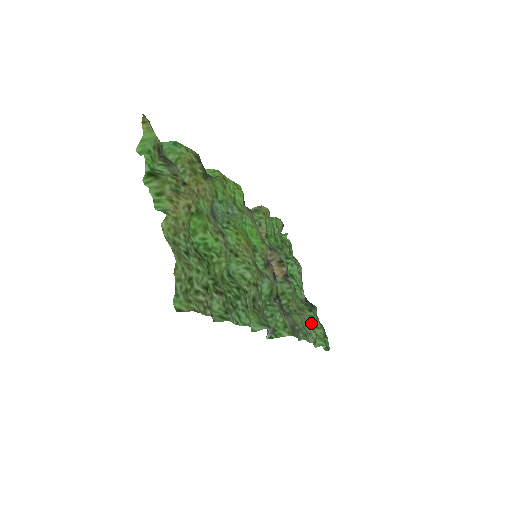
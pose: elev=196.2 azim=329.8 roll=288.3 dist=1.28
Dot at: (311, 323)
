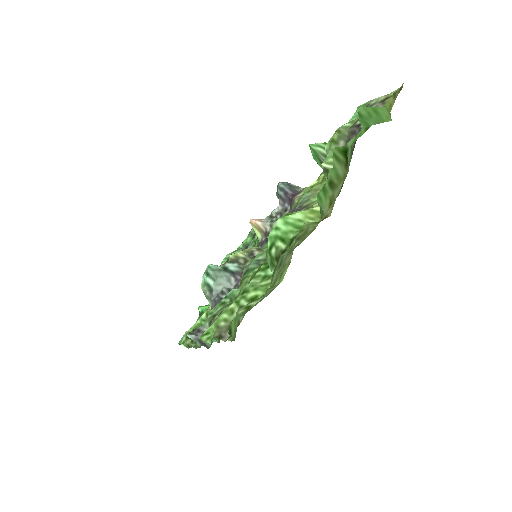
Dot at: occluded
